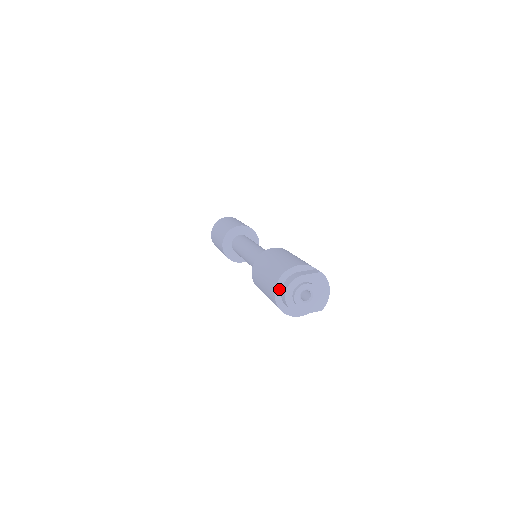
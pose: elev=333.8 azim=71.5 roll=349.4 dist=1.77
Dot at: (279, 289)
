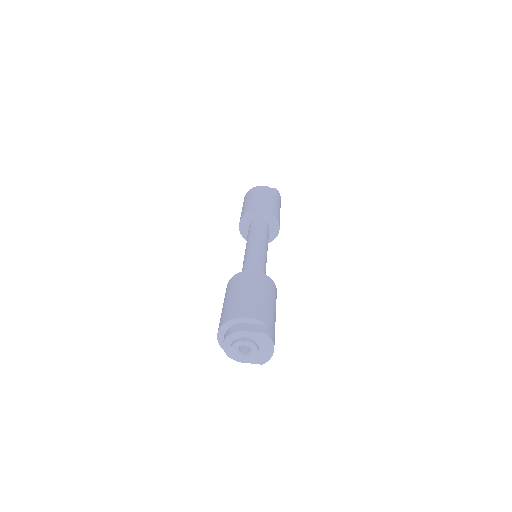
Dot at: (223, 332)
